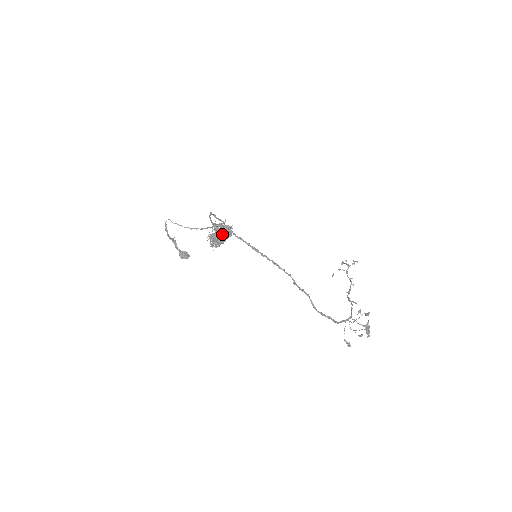
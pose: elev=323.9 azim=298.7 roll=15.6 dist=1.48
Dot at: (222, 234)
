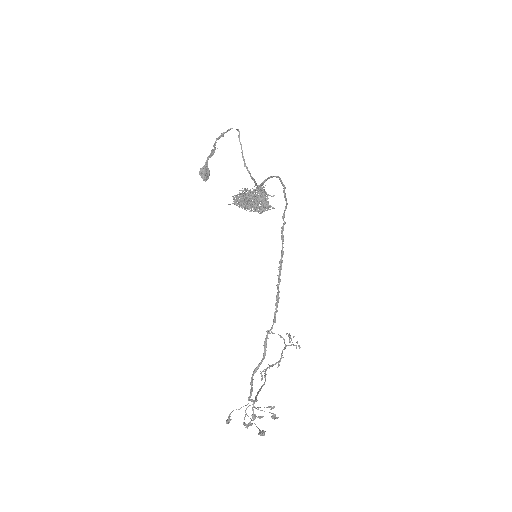
Dot at: (258, 203)
